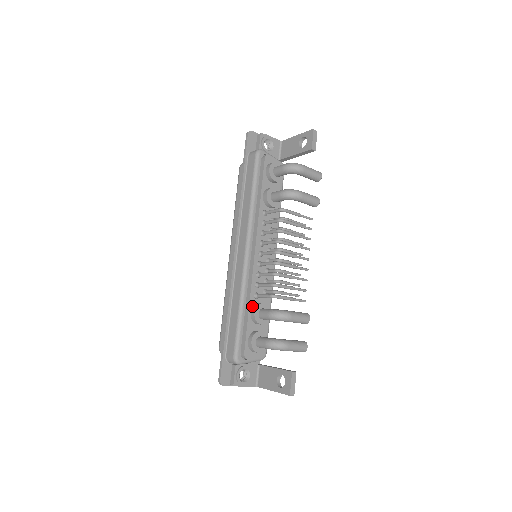
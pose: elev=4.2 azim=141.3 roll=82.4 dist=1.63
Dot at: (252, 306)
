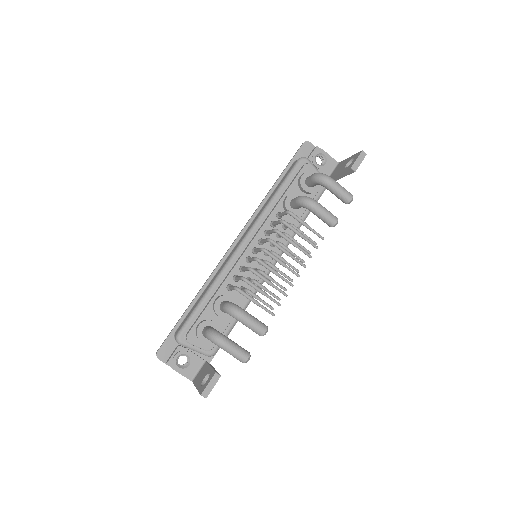
Dot at: (220, 294)
